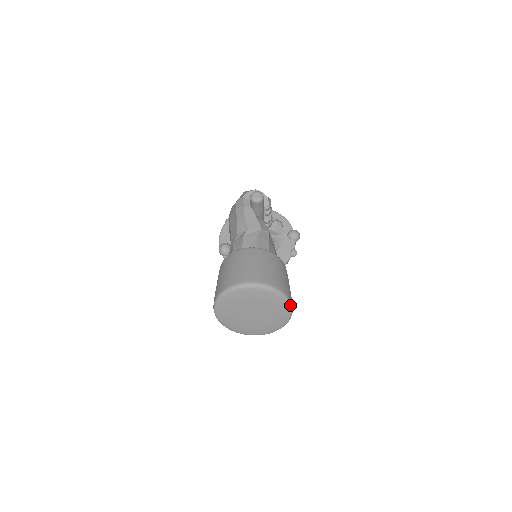
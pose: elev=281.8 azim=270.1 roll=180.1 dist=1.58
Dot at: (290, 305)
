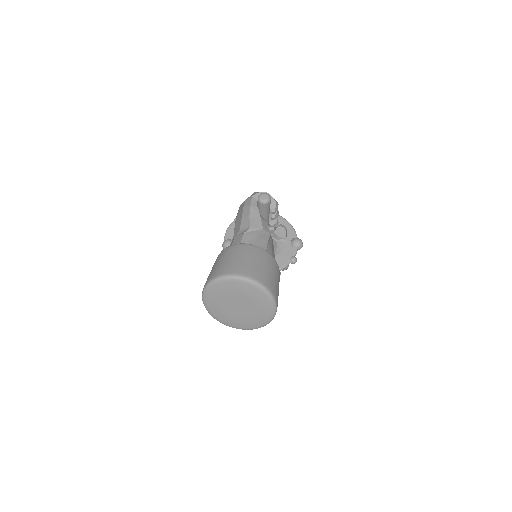
Dot at: (275, 304)
